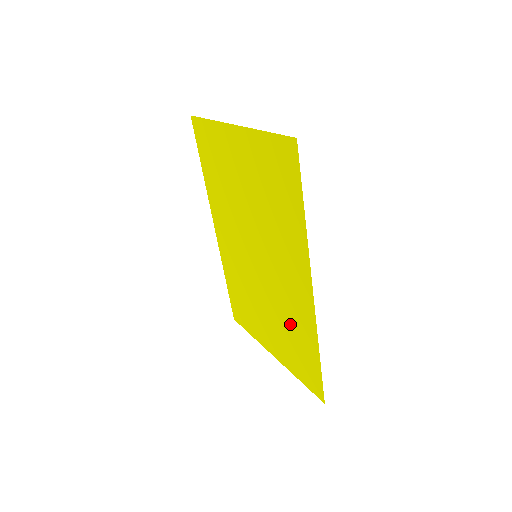
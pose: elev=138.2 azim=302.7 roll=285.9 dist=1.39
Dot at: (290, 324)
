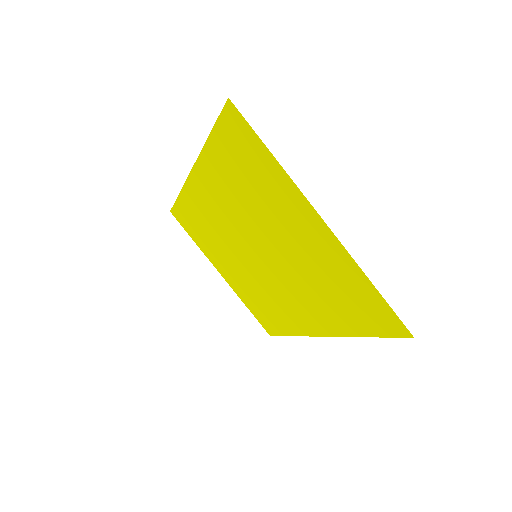
Dot at: (267, 303)
